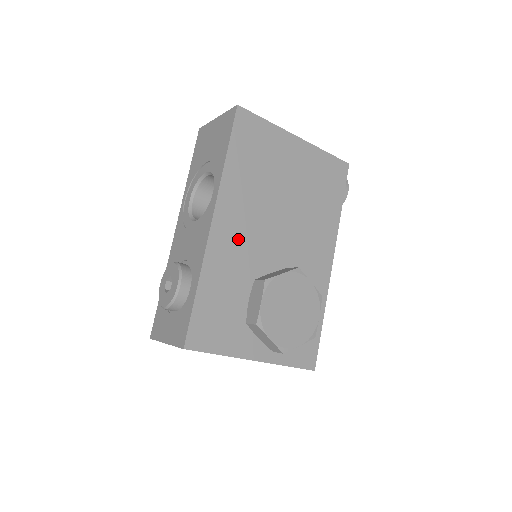
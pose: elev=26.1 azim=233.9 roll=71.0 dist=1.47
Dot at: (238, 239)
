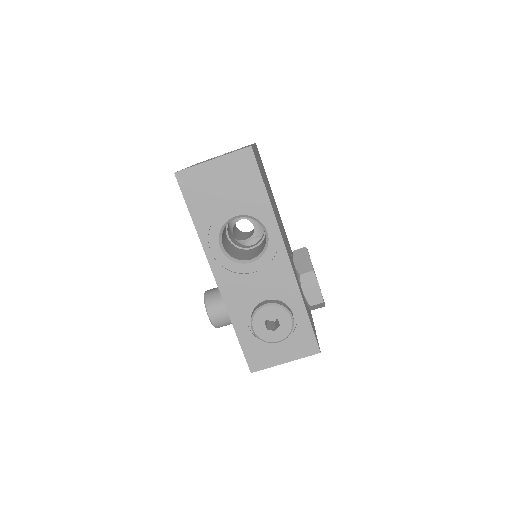
Dot at: (289, 255)
